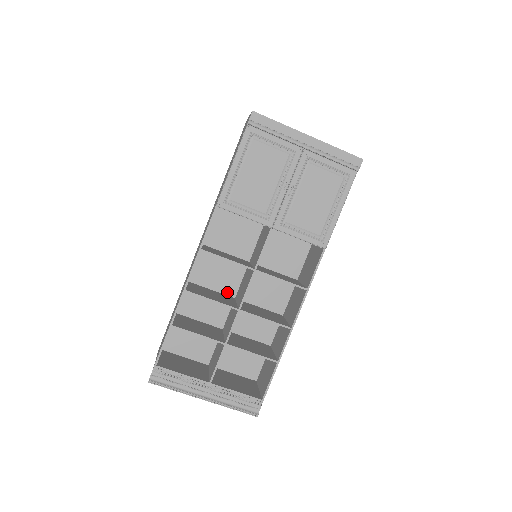
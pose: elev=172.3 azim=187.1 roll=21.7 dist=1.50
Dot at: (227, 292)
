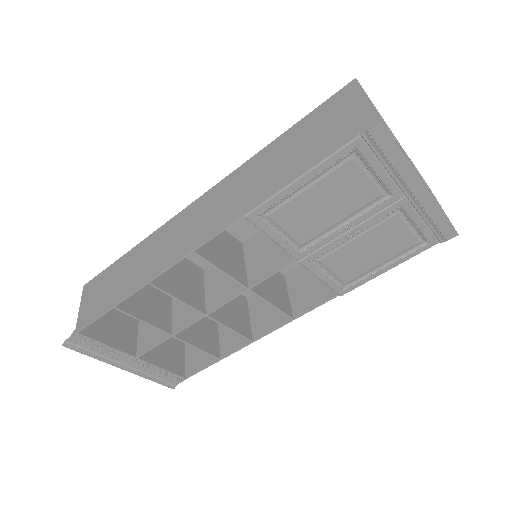
Dot at: (197, 261)
